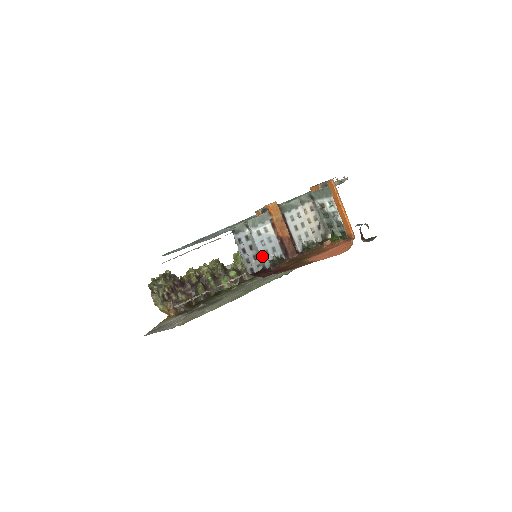
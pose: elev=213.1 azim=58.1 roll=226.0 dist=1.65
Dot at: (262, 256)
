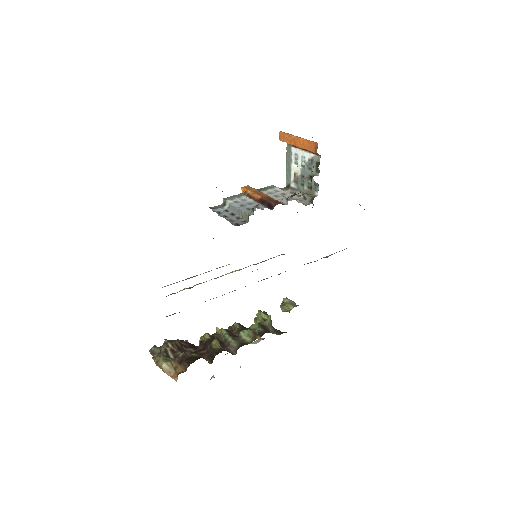
Dot at: (244, 211)
